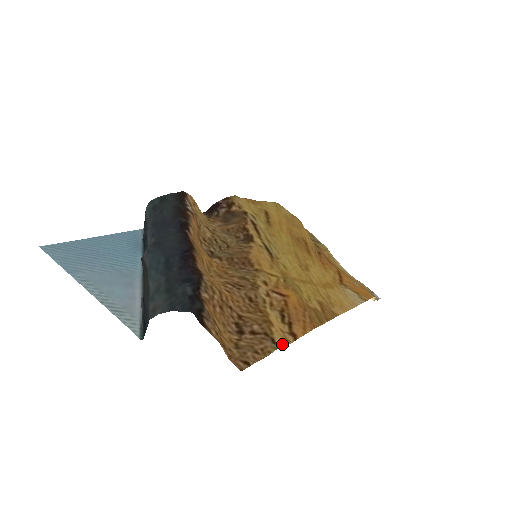
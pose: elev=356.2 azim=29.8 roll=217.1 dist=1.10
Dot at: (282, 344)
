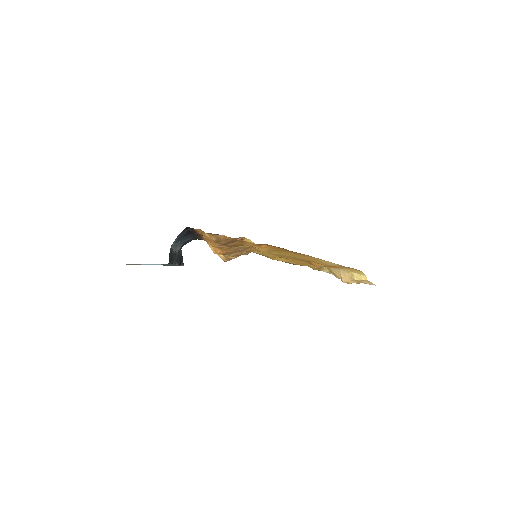
Dot at: (247, 239)
